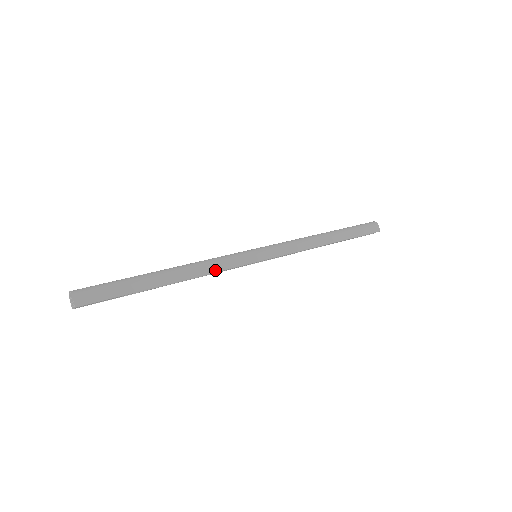
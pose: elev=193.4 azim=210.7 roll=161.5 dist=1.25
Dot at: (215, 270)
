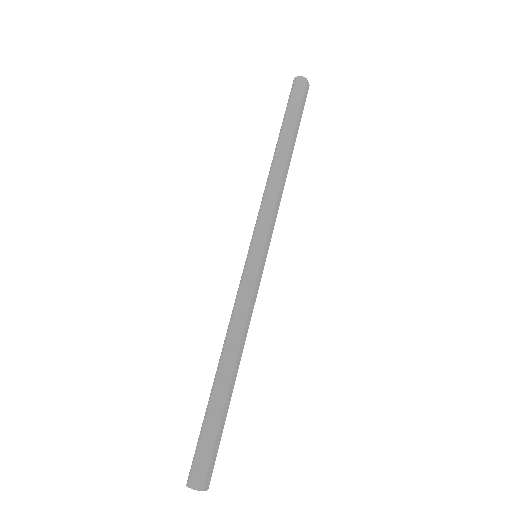
Dot at: (250, 320)
